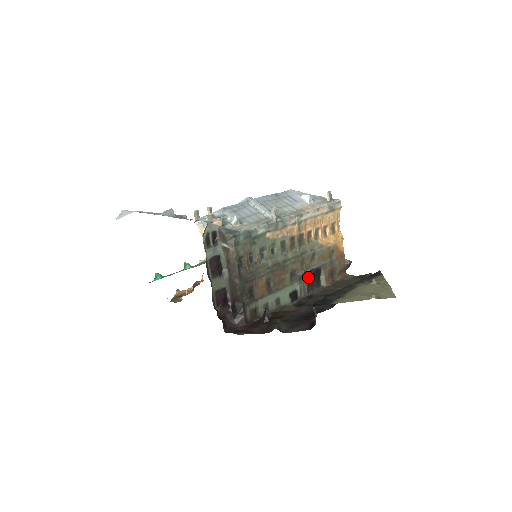
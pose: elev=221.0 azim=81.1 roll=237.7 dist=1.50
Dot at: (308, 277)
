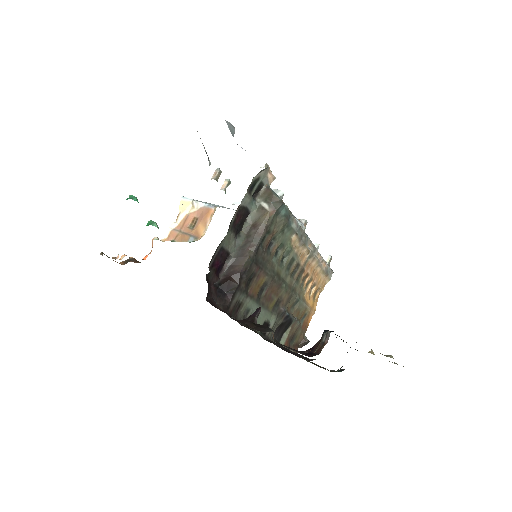
Dot at: (282, 320)
